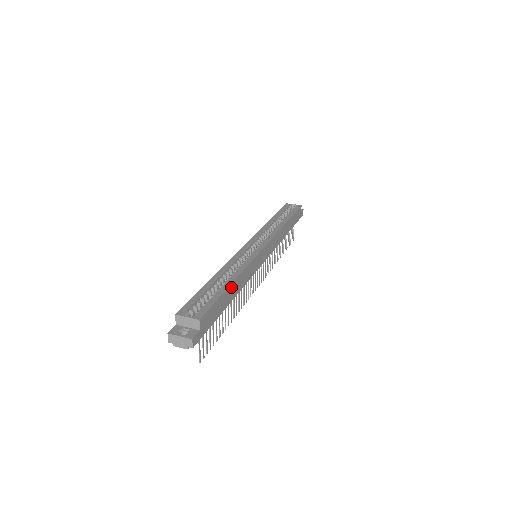
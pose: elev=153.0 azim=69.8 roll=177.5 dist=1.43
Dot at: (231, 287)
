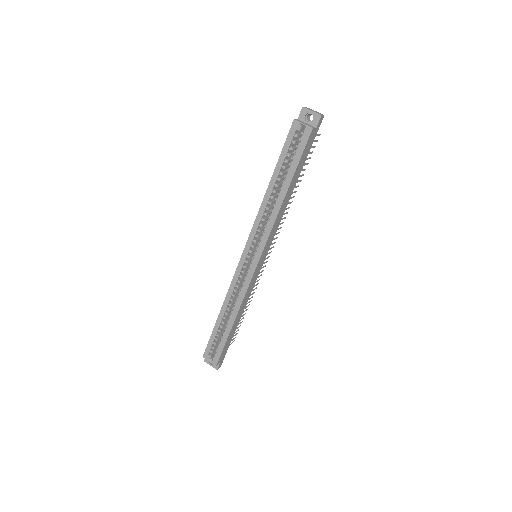
Dot at: (233, 326)
